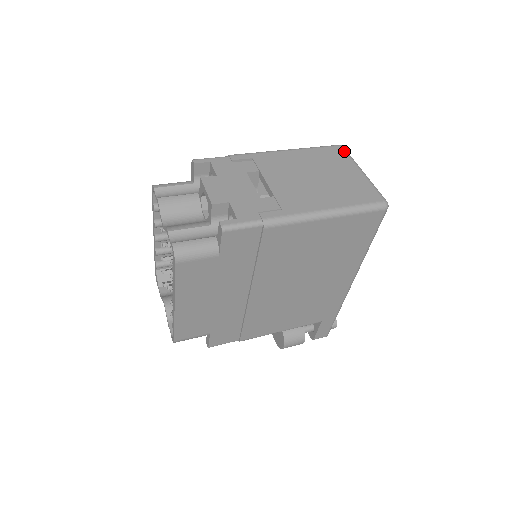
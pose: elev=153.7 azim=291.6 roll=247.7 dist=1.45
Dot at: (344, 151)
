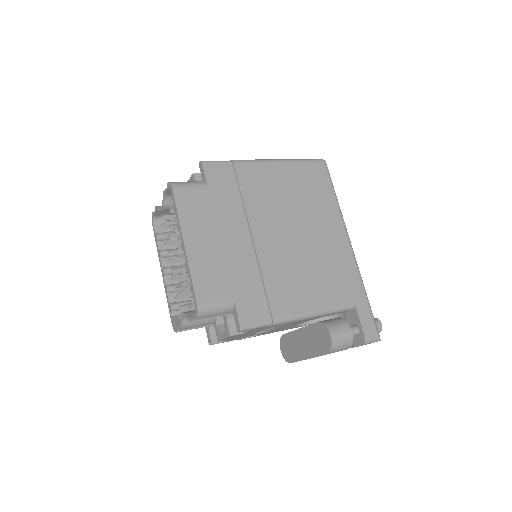
Dot at: occluded
